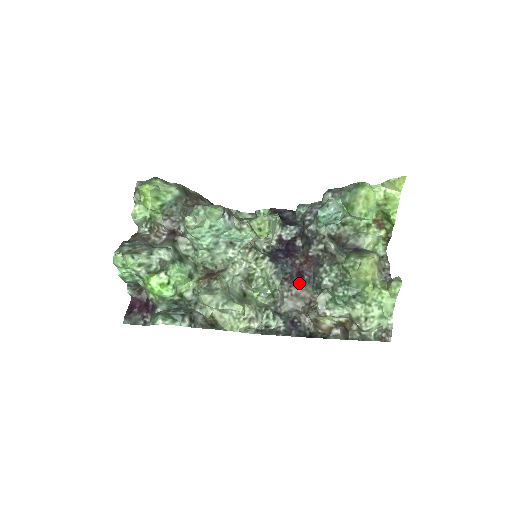
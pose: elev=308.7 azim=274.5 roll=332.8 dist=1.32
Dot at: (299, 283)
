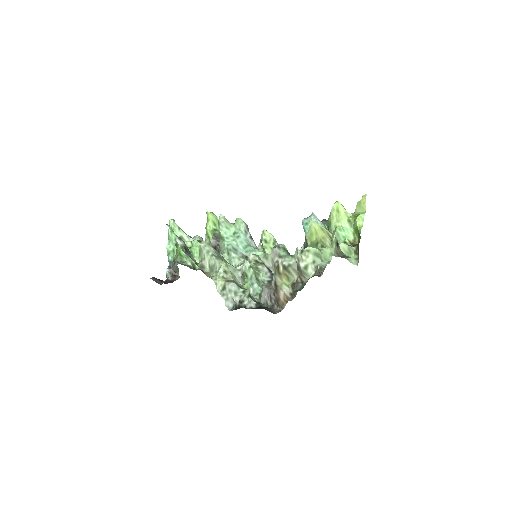
Dot at: occluded
